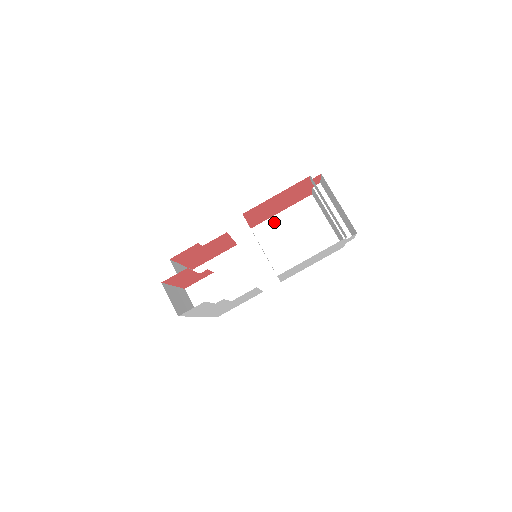
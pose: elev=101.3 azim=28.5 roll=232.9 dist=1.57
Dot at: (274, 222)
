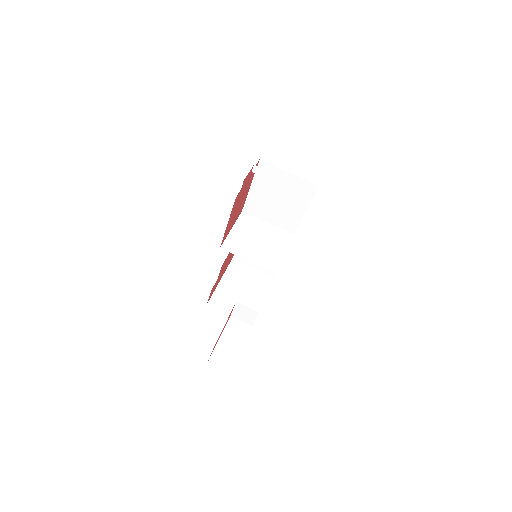
Dot at: (252, 197)
